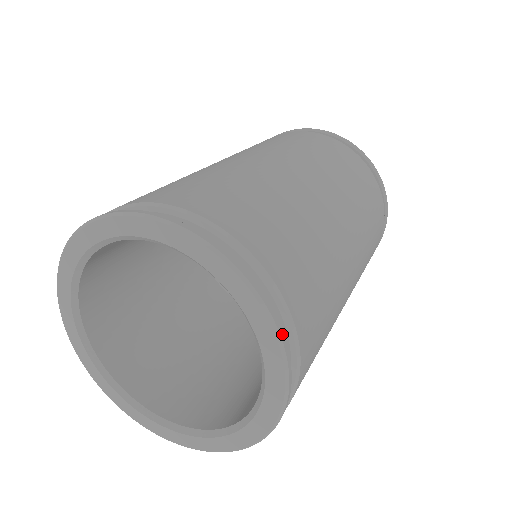
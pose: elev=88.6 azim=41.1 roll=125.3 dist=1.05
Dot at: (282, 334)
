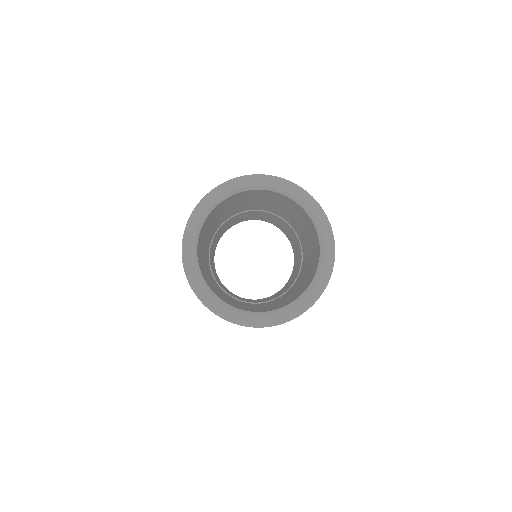
Dot at: (295, 184)
